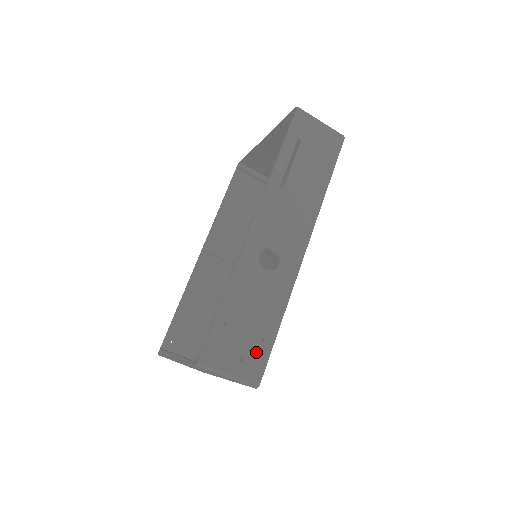
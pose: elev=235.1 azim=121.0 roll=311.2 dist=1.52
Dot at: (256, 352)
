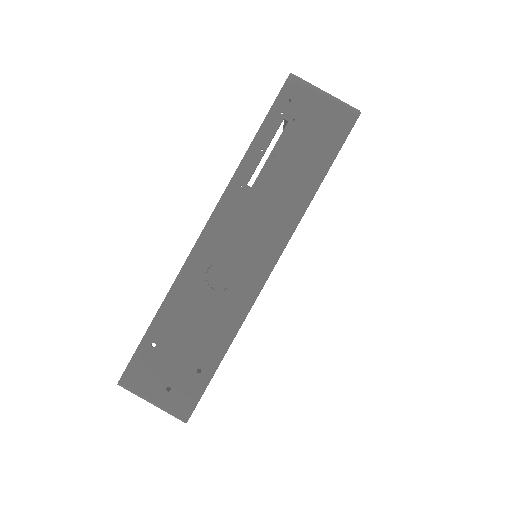
Dot at: (187, 383)
